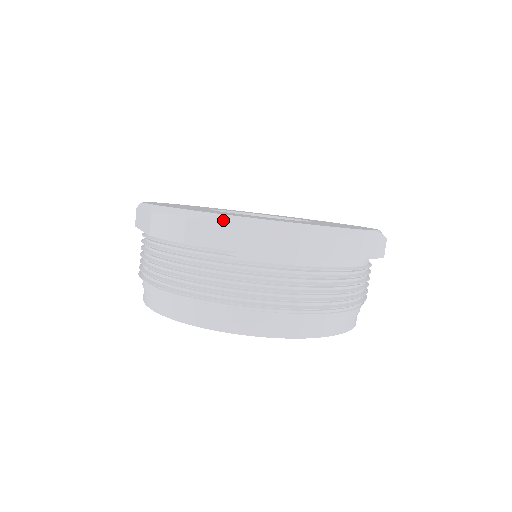
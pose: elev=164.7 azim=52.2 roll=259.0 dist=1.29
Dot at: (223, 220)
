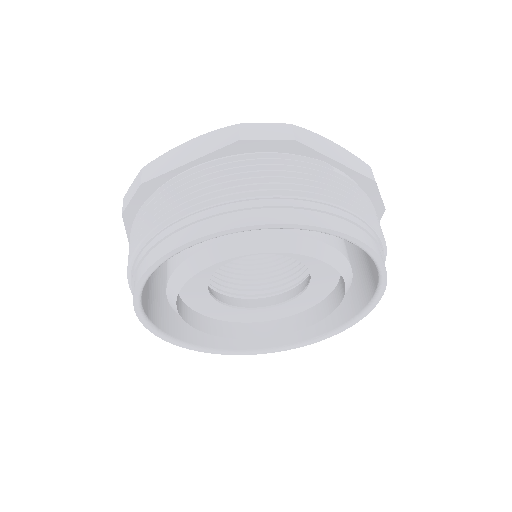
Dot at: (319, 137)
